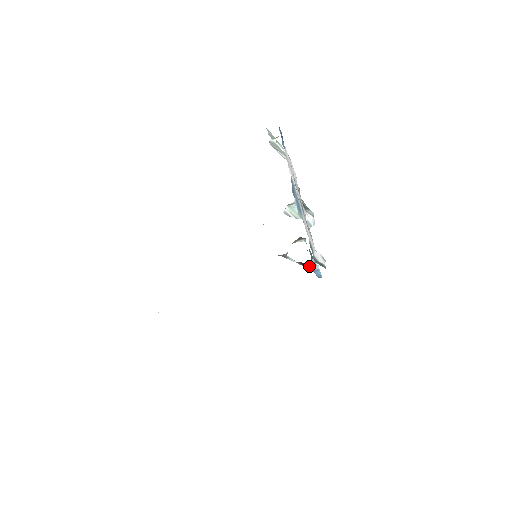
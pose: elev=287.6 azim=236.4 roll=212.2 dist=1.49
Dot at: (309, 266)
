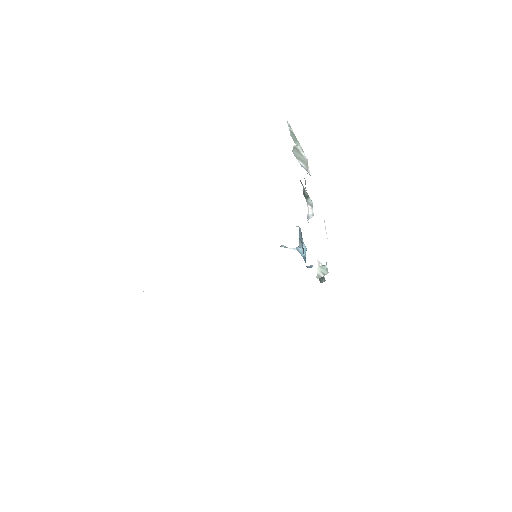
Dot at: occluded
